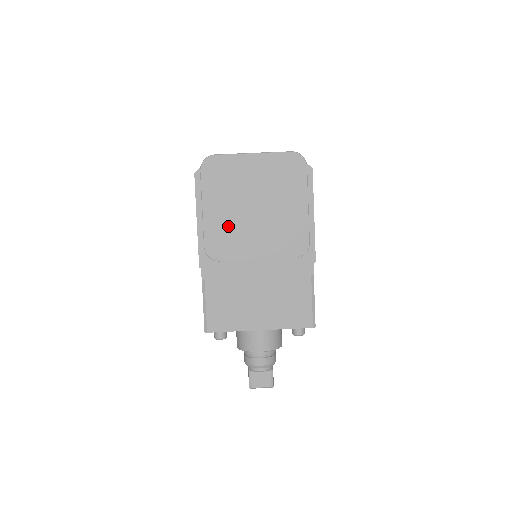
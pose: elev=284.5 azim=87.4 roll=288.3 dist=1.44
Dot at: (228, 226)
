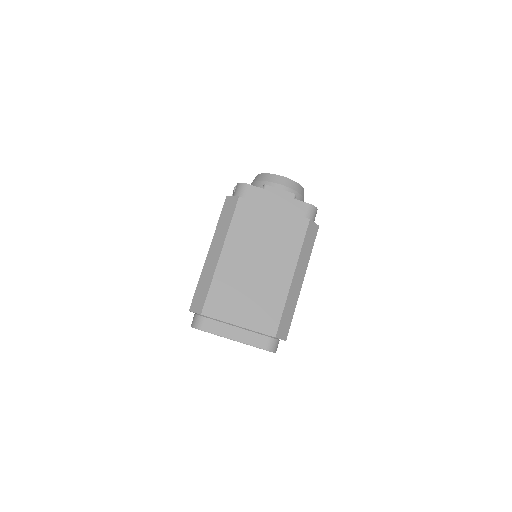
Dot at: occluded
